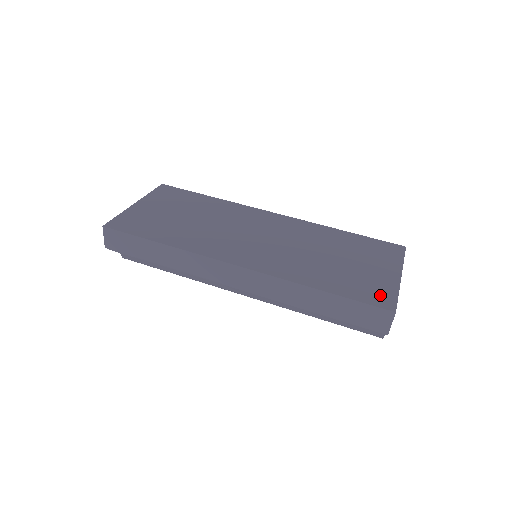
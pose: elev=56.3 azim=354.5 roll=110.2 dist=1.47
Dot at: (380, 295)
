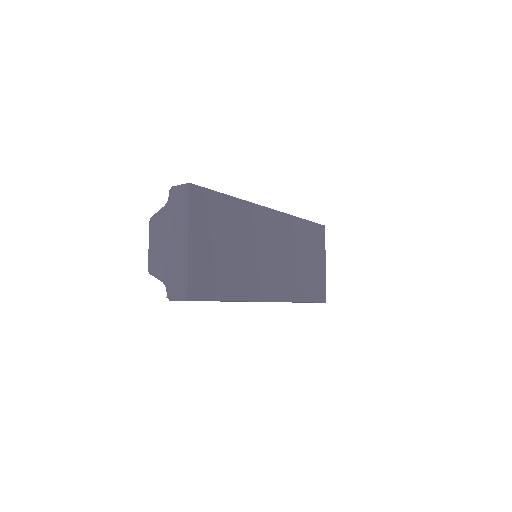
Dot at: (321, 291)
